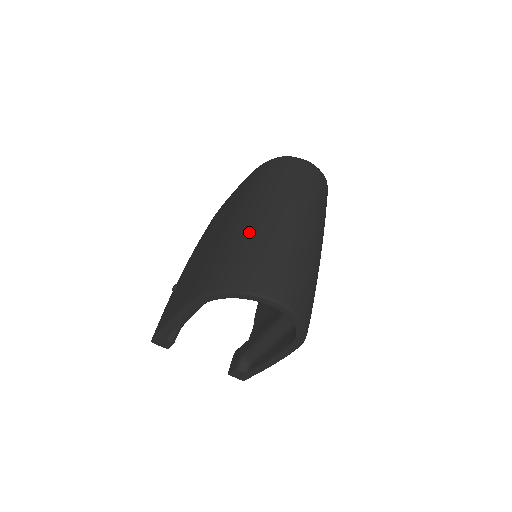
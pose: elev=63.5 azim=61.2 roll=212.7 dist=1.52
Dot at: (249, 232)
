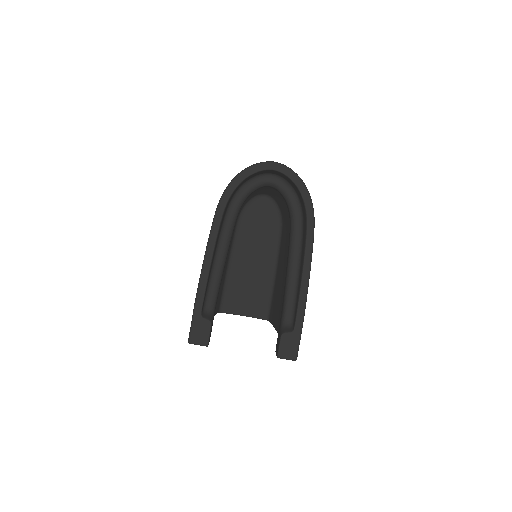
Dot at: occluded
